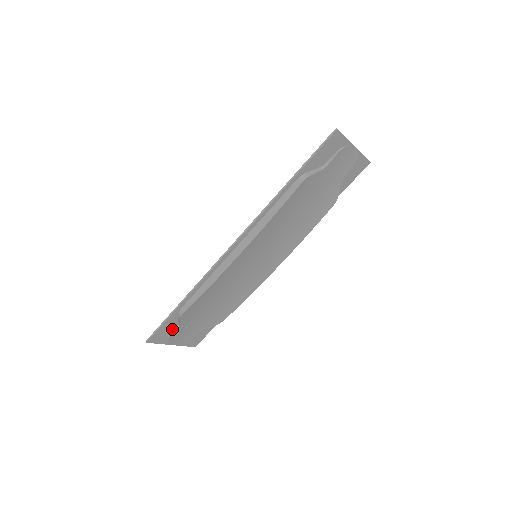
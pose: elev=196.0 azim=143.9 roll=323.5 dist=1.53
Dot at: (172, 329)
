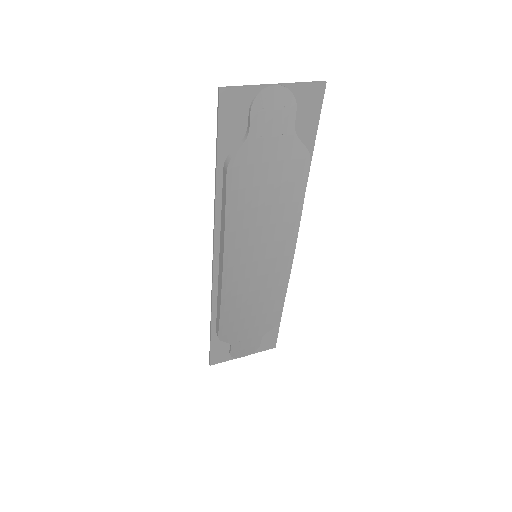
Dot at: (227, 347)
